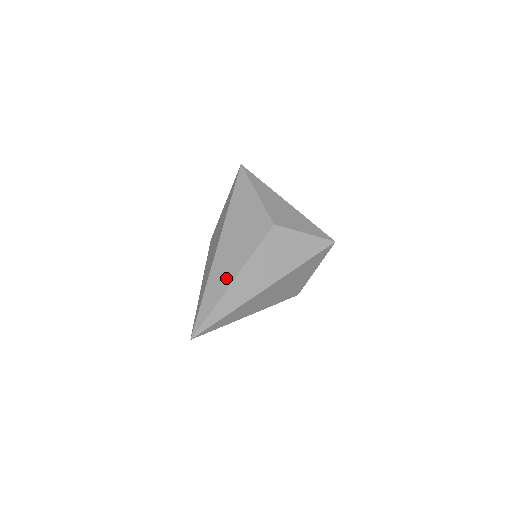
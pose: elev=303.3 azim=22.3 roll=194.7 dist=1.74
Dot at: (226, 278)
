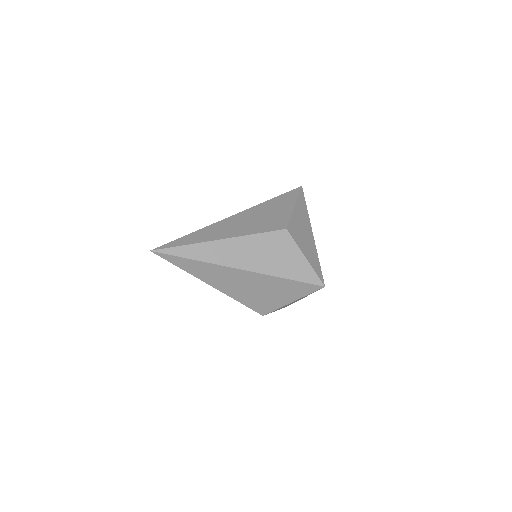
Dot at: (217, 235)
